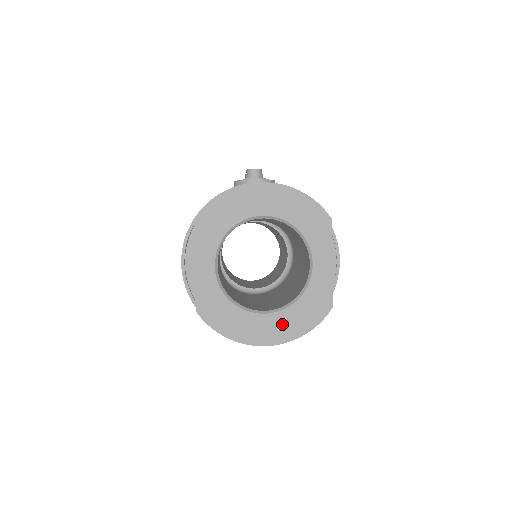
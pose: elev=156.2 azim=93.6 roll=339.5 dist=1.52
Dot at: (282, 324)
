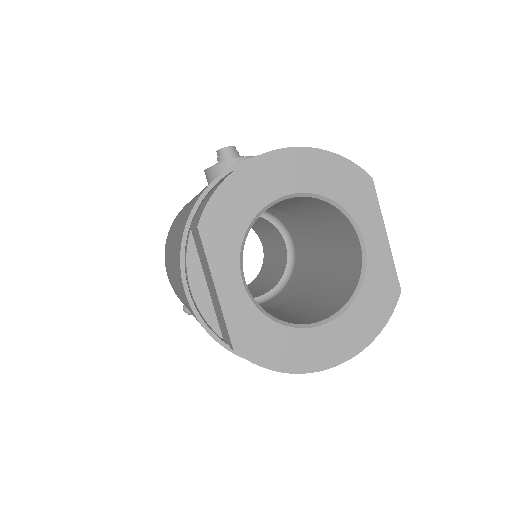
Dot at: (347, 331)
